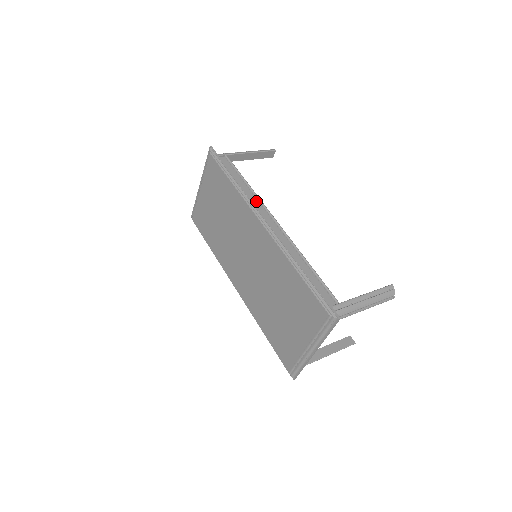
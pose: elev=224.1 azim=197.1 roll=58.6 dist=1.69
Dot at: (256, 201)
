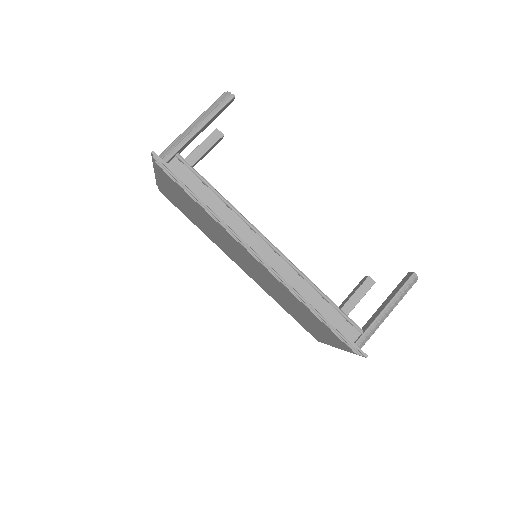
Dot at: (240, 223)
